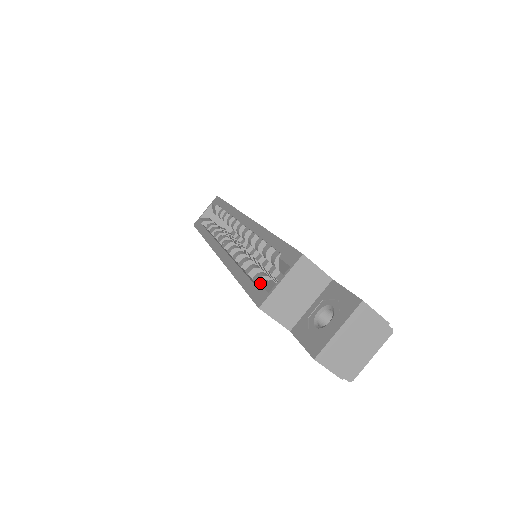
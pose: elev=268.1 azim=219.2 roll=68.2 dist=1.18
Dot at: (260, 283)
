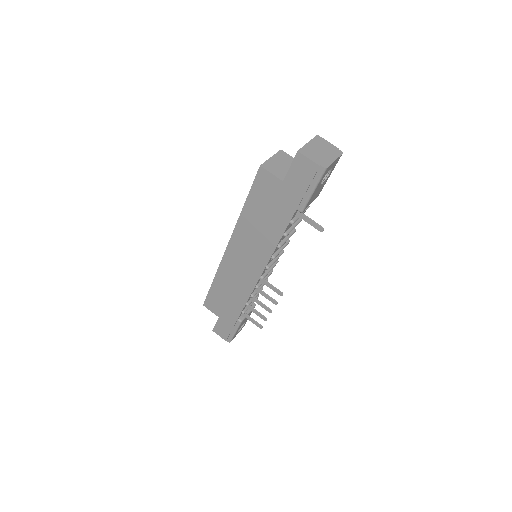
Dot at: occluded
